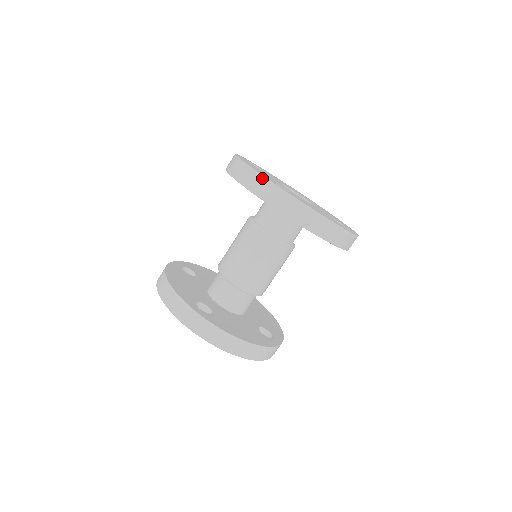
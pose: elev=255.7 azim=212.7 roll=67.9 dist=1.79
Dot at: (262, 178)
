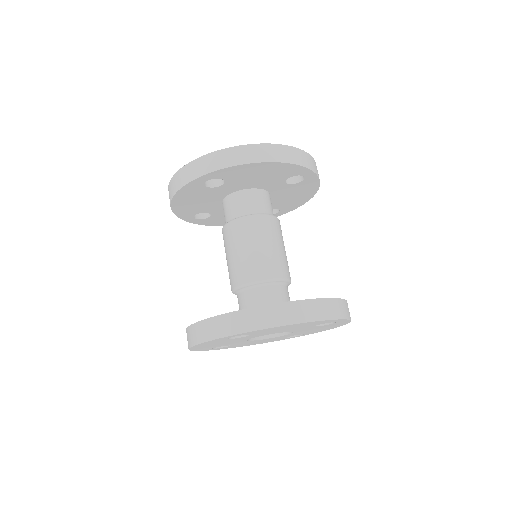
Dot at: (186, 167)
